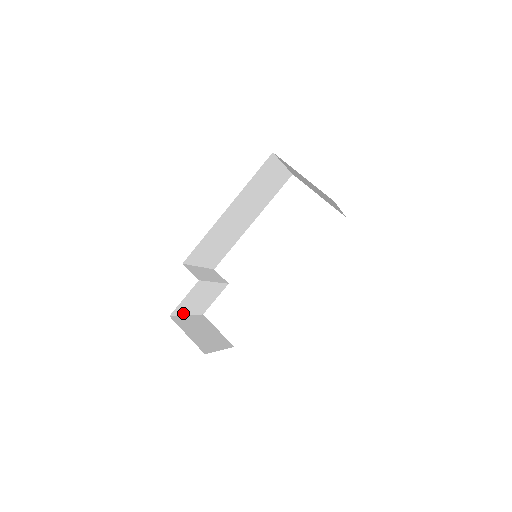
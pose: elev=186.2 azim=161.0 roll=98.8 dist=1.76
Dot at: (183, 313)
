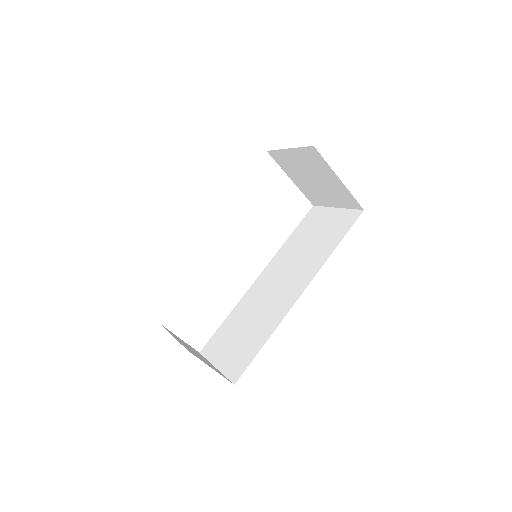
Dot at: occluded
